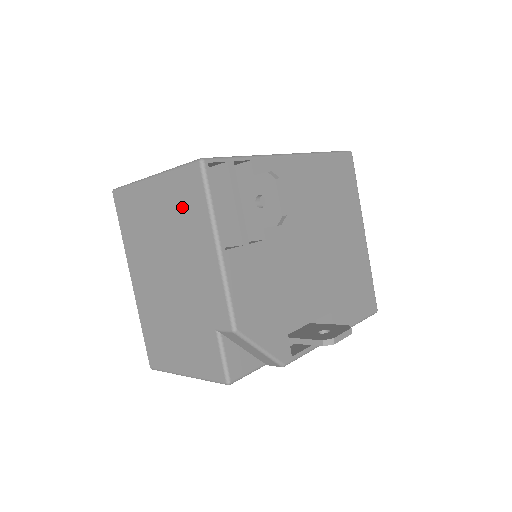
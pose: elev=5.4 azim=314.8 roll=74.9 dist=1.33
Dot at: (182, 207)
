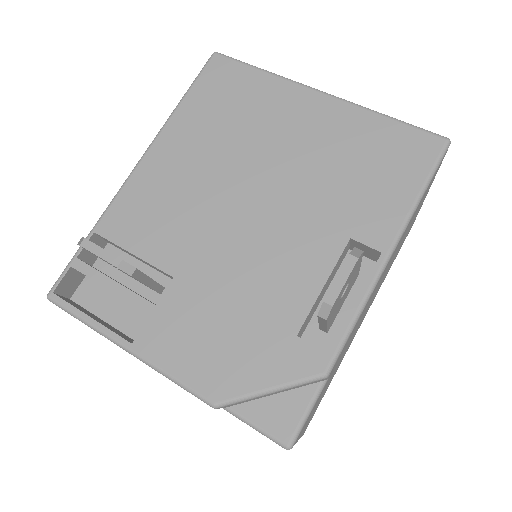
Dot at: occluded
